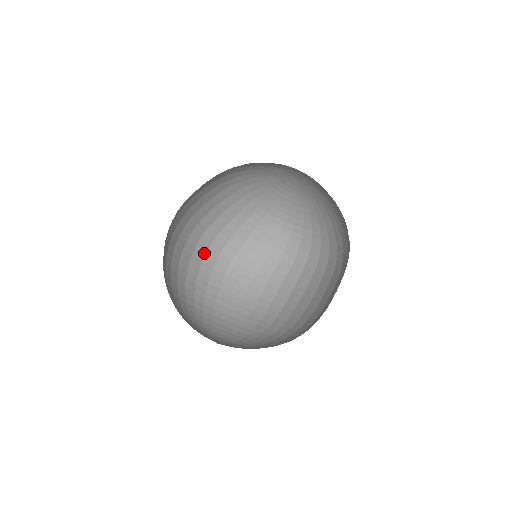
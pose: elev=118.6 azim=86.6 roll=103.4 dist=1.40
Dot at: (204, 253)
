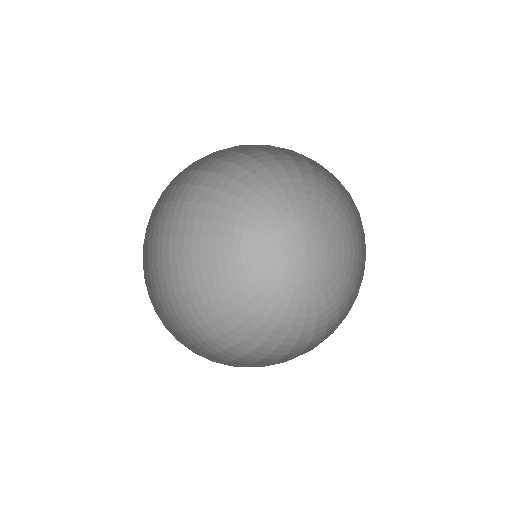
Dot at: (191, 327)
